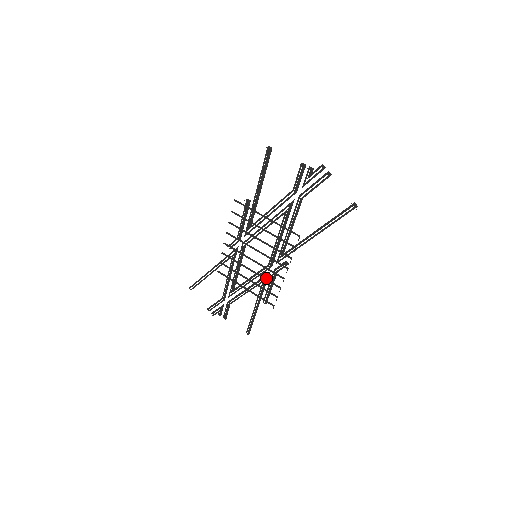
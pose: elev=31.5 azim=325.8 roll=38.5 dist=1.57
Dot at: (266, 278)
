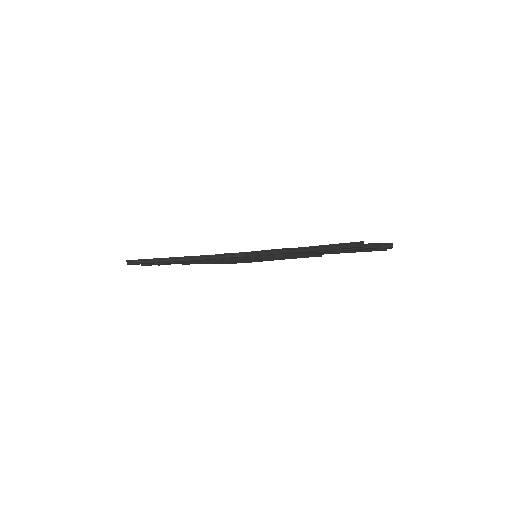
Dot at: occluded
